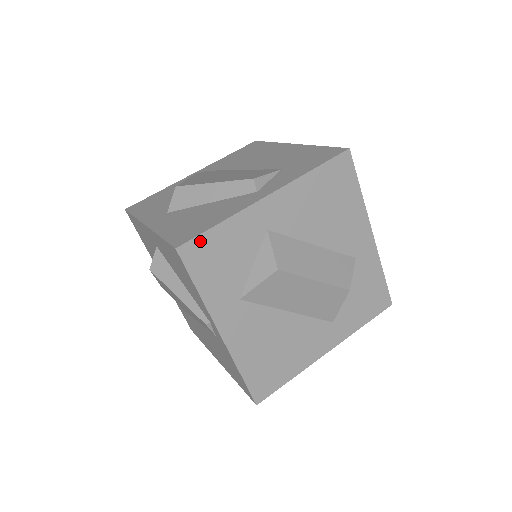
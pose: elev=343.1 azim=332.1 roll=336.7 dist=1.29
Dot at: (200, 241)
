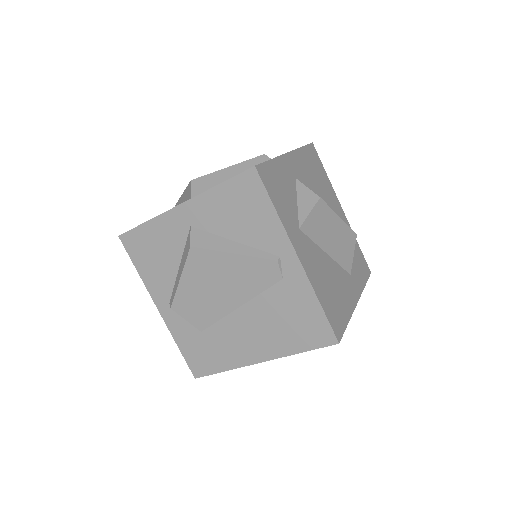
Dot at: (266, 167)
